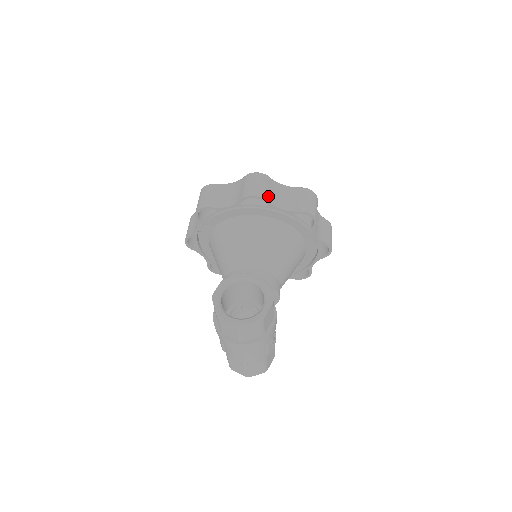
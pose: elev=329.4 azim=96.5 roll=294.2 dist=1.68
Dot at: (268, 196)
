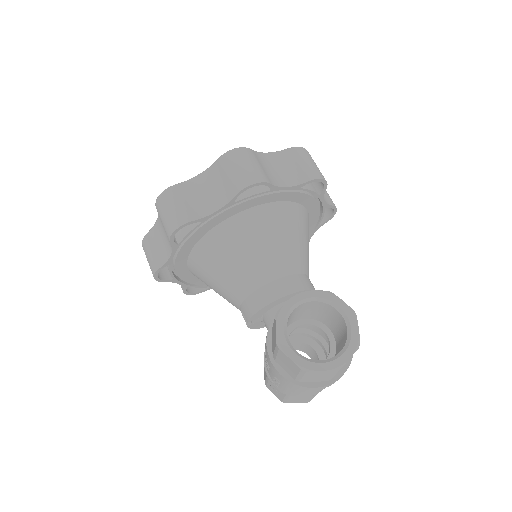
Dot at: (267, 176)
